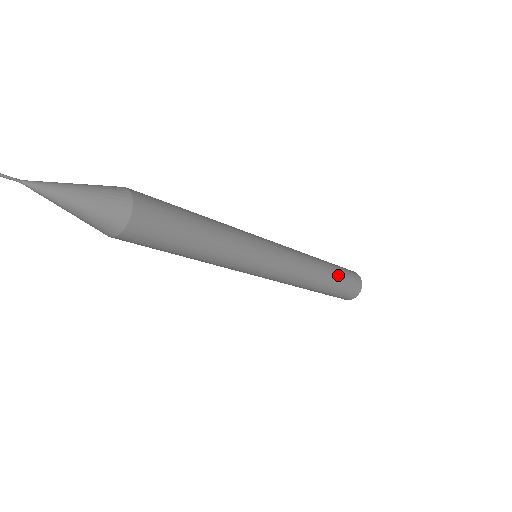
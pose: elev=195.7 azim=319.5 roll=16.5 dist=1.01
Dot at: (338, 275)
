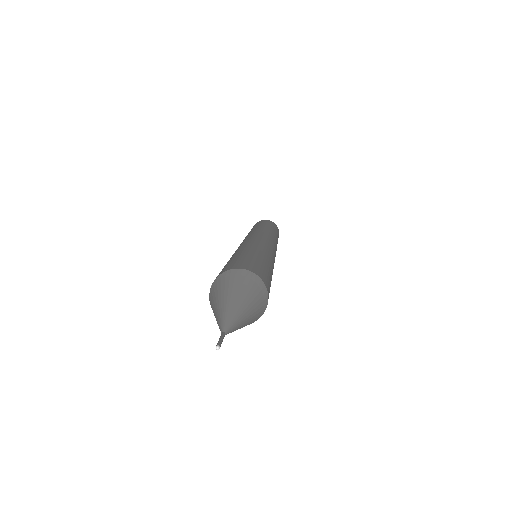
Dot at: (277, 234)
